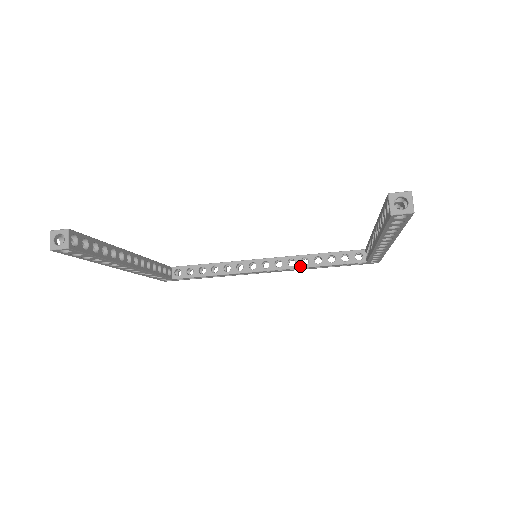
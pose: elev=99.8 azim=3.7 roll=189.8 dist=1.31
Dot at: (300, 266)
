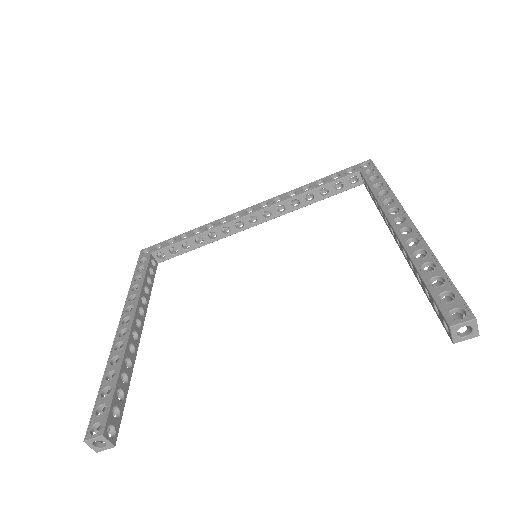
Dot at: (292, 210)
